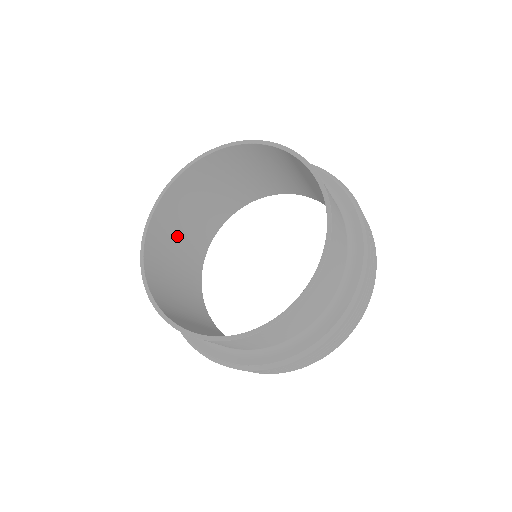
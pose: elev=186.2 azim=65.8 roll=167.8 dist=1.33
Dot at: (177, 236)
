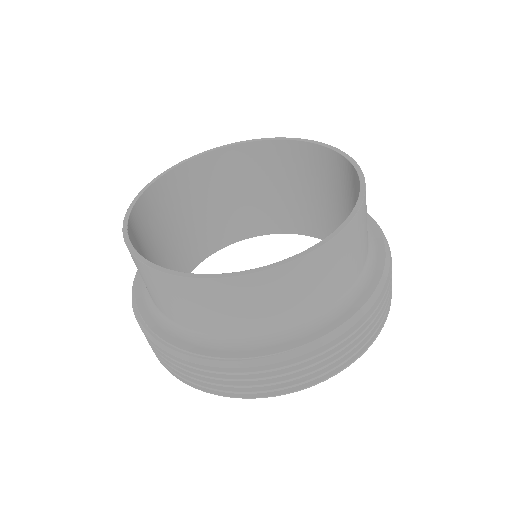
Dot at: (155, 245)
